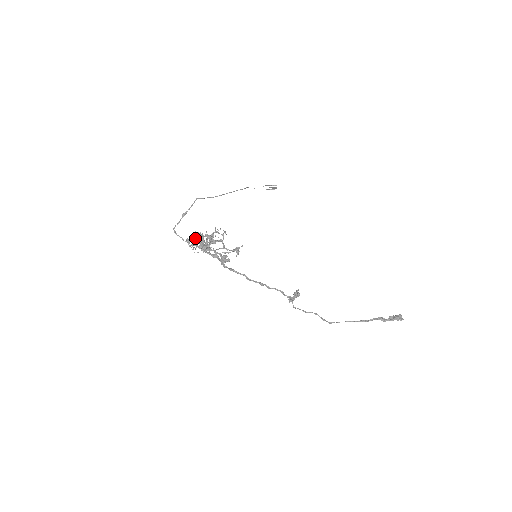
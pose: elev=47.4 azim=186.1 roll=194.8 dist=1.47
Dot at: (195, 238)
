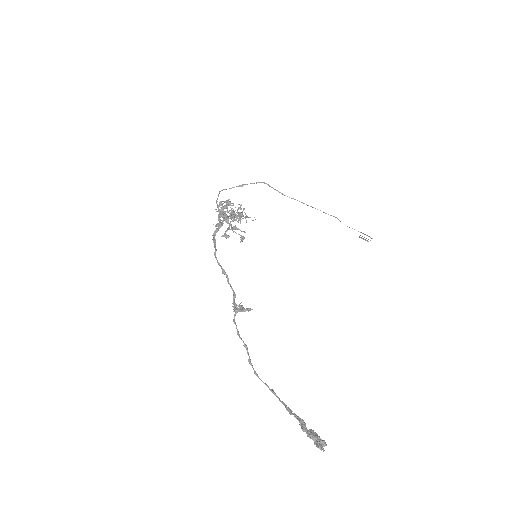
Dot at: occluded
